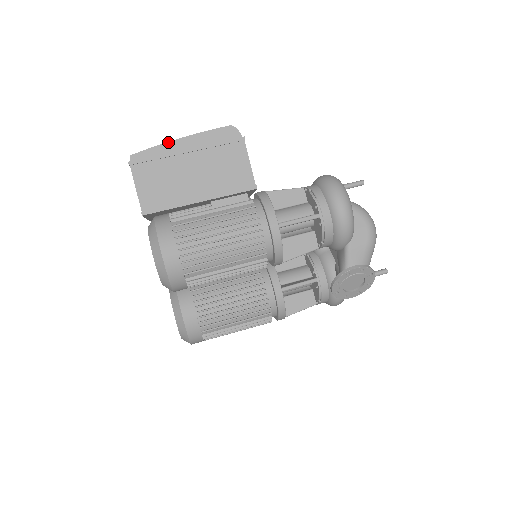
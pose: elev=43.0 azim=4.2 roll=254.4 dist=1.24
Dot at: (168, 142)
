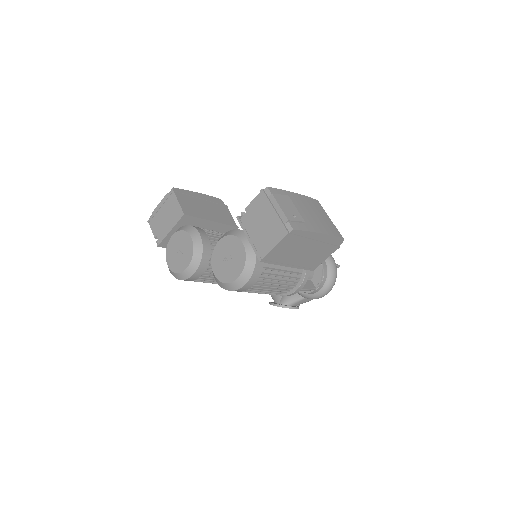
Dot at: (315, 232)
